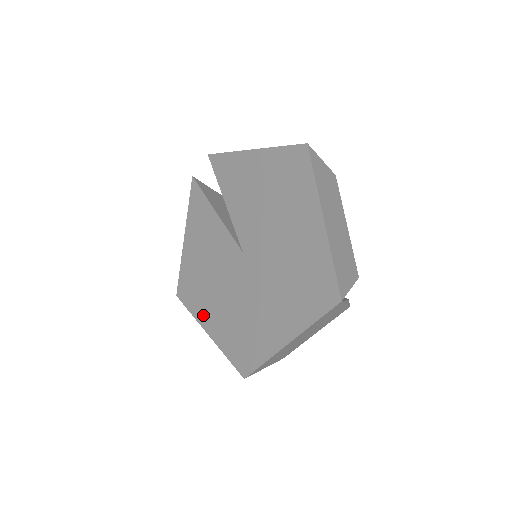
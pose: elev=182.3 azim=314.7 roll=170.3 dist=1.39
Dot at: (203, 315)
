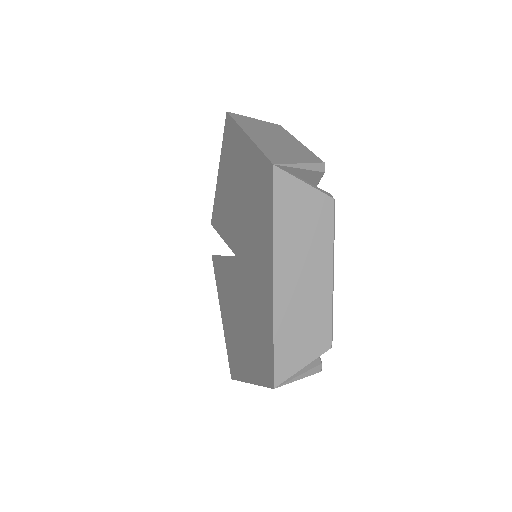
Dot at: (242, 367)
